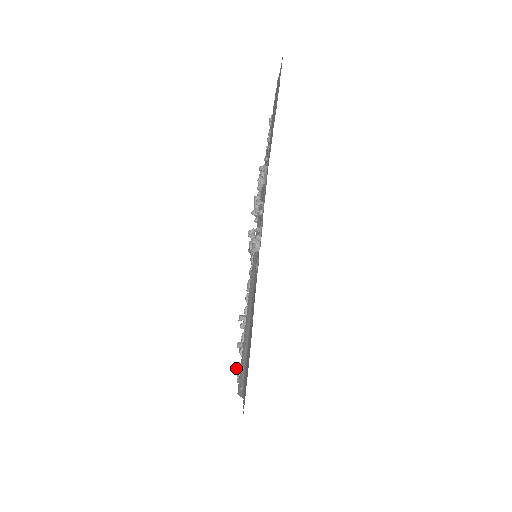
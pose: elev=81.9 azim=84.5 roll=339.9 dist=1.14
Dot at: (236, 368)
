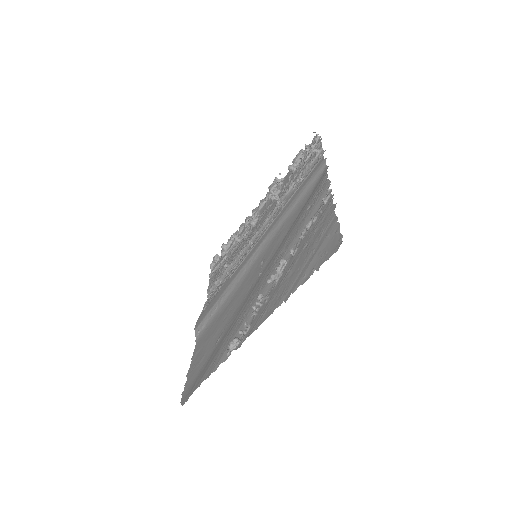
Dot at: (214, 258)
